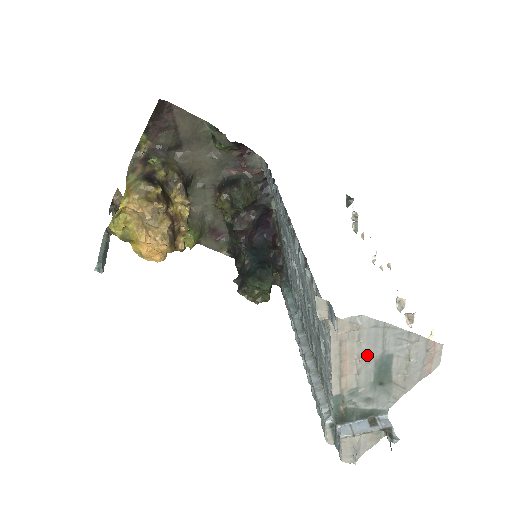
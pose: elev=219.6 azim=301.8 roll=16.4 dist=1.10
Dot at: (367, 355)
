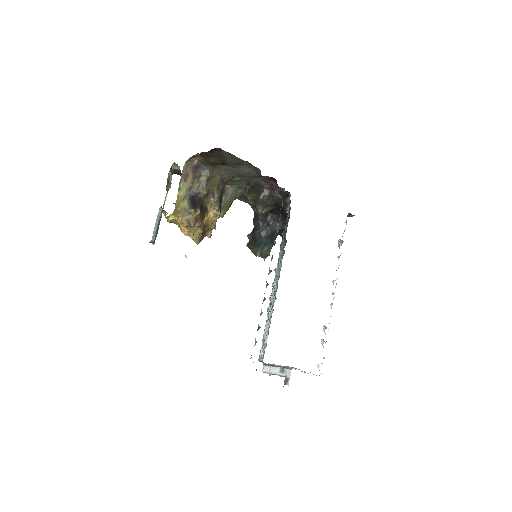
Dot at: occluded
